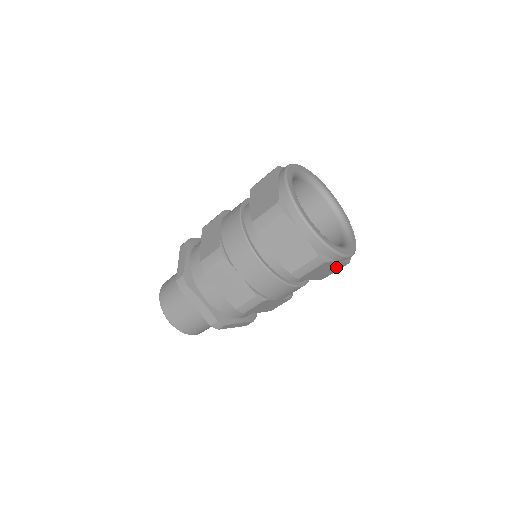
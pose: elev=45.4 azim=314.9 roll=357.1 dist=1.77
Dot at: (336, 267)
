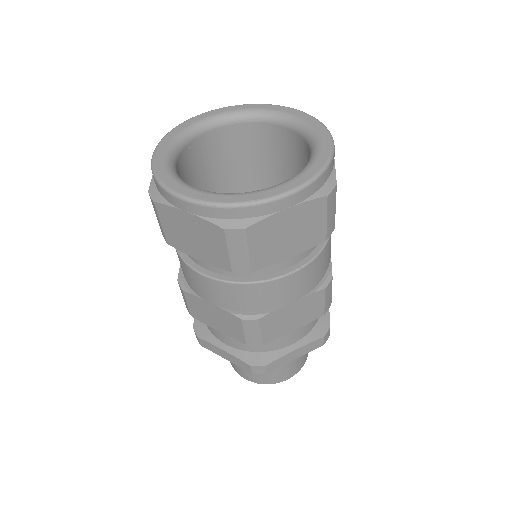
Dot at: (307, 216)
